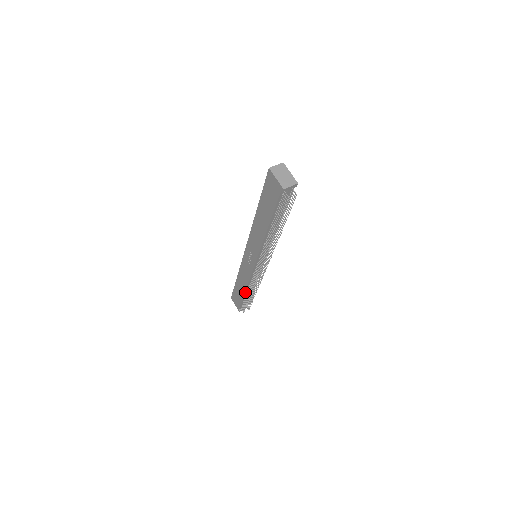
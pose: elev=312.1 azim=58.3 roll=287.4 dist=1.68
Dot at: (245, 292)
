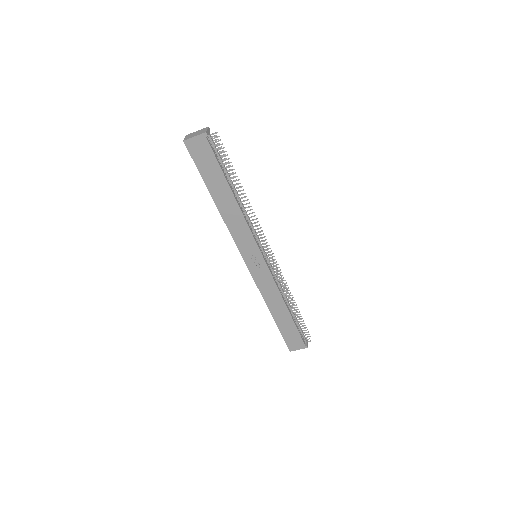
Dot at: (288, 310)
